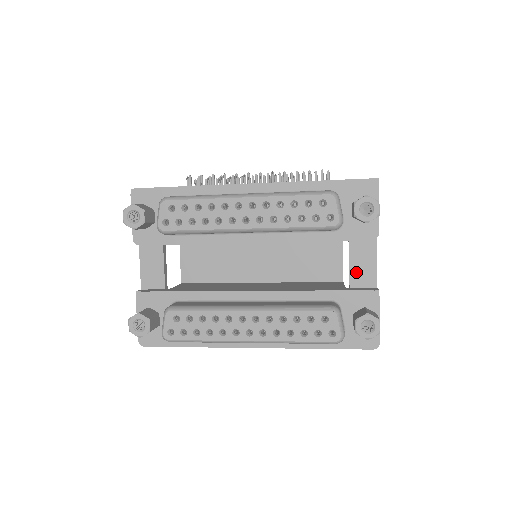
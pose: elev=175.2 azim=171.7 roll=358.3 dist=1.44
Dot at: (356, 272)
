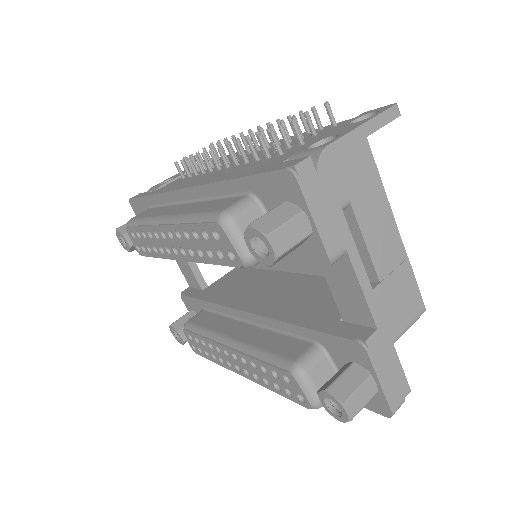
Dot at: (342, 301)
